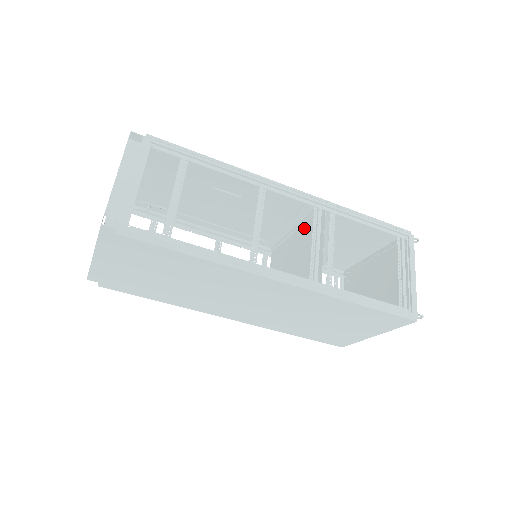
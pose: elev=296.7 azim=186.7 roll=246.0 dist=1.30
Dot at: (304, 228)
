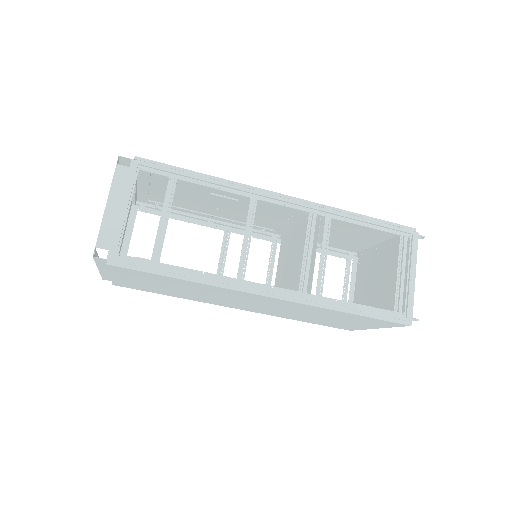
Dot at: (305, 226)
